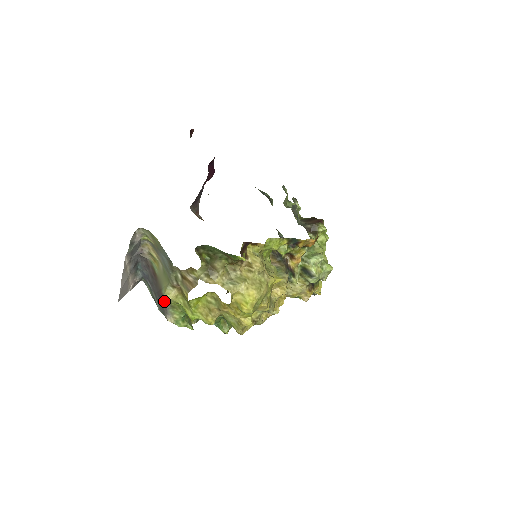
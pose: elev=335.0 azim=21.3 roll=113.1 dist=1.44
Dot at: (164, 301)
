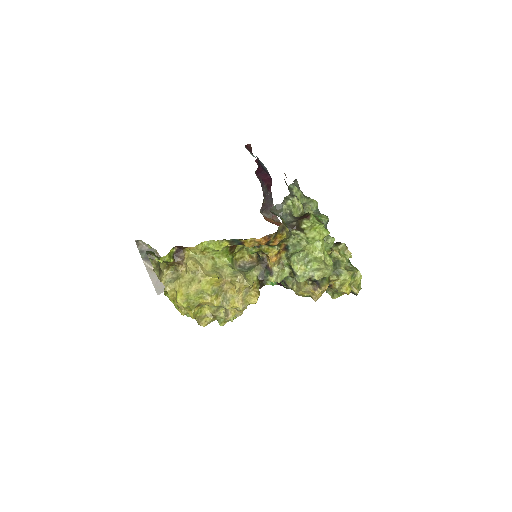
Dot at: occluded
